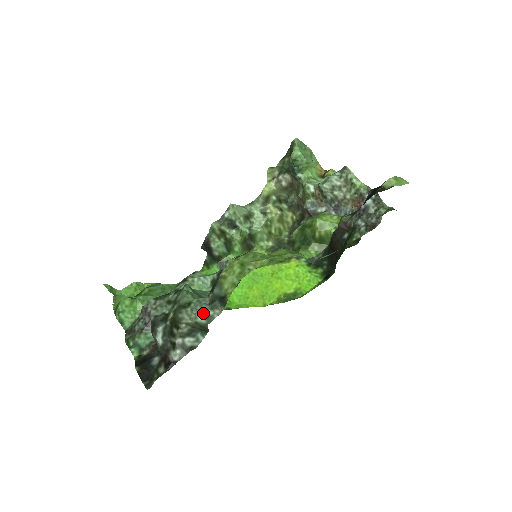
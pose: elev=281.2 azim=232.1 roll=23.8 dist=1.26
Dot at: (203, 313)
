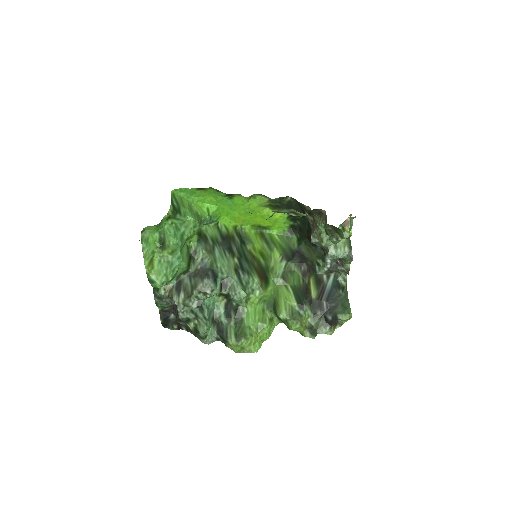
Dot at: occluded
